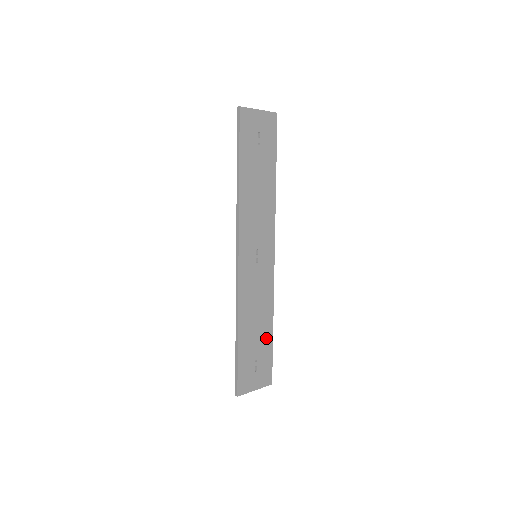
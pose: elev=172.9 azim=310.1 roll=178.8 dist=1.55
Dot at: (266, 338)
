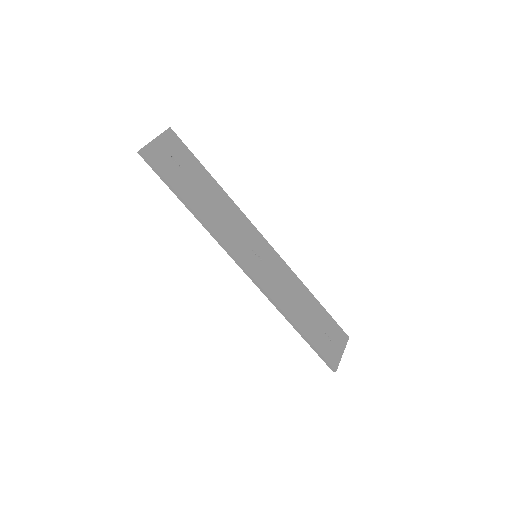
Dot at: (316, 309)
